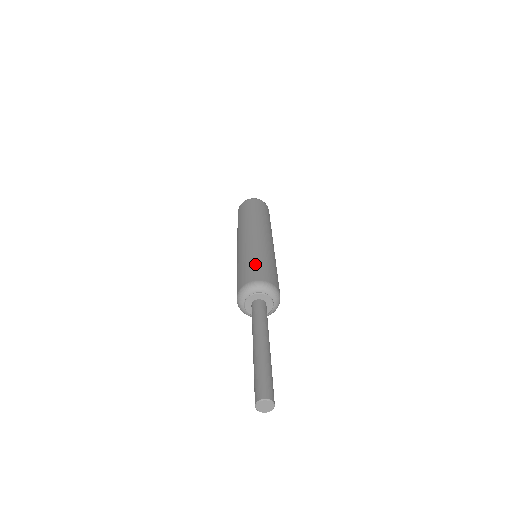
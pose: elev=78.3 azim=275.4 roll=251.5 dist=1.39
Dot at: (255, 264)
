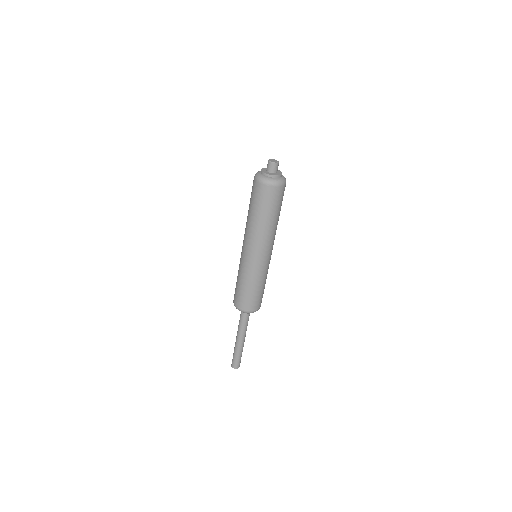
Dot at: (251, 295)
